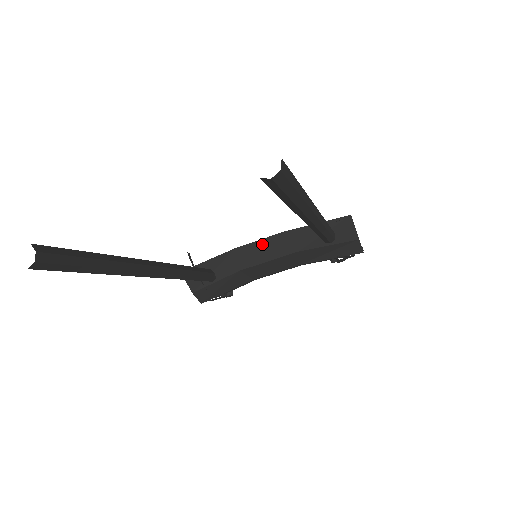
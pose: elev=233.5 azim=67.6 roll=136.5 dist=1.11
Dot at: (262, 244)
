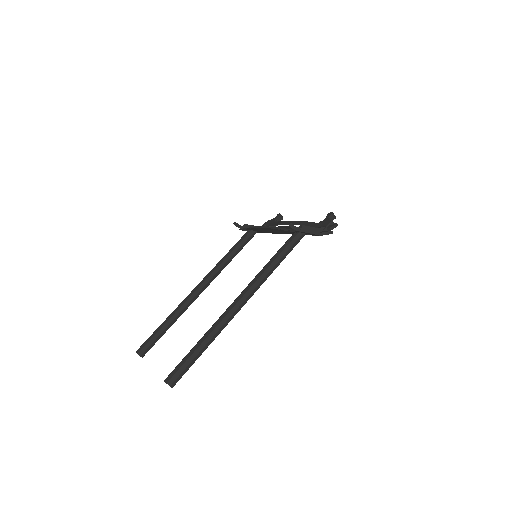
Dot at: (267, 229)
